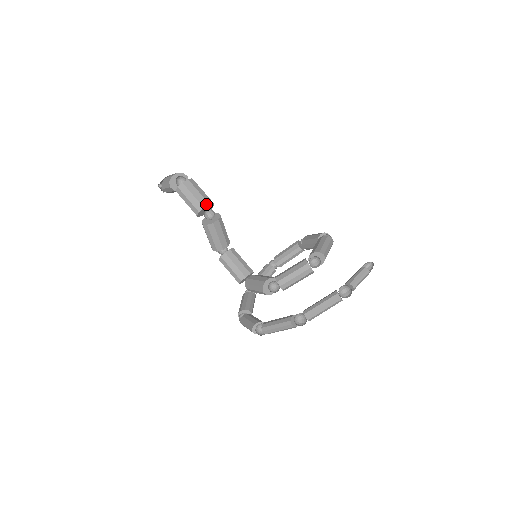
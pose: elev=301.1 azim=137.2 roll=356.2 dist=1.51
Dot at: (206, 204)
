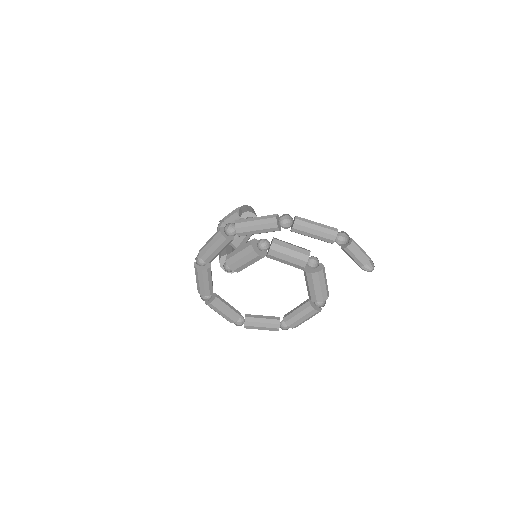
Dot at: (256, 215)
